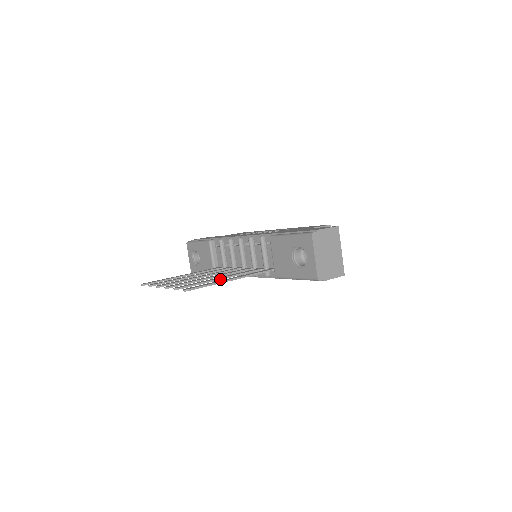
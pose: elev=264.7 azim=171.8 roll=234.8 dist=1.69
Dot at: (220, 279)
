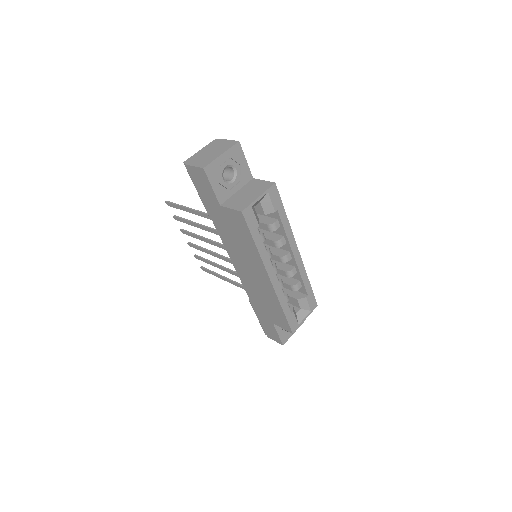
Dot at: (197, 223)
